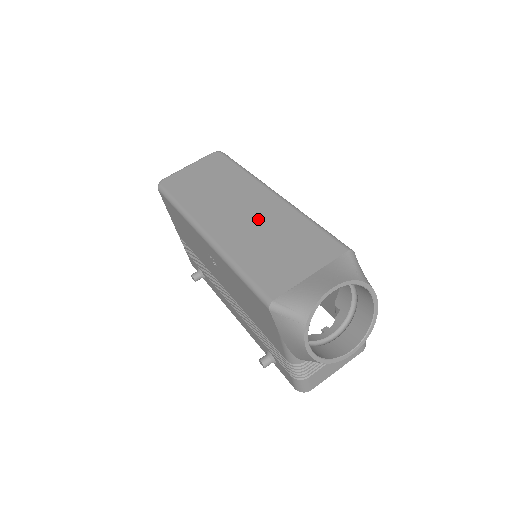
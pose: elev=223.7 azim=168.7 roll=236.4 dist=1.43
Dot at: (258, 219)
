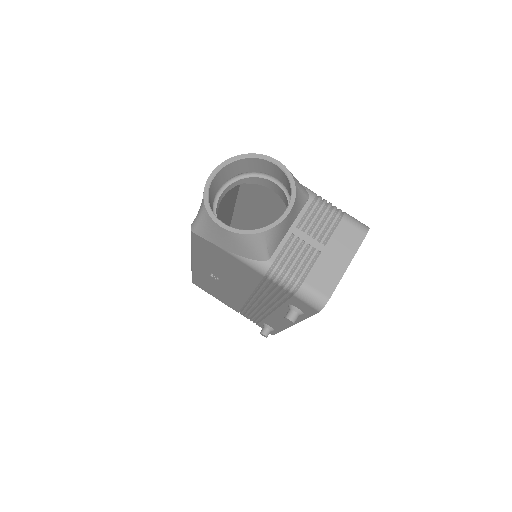
Dot at: occluded
